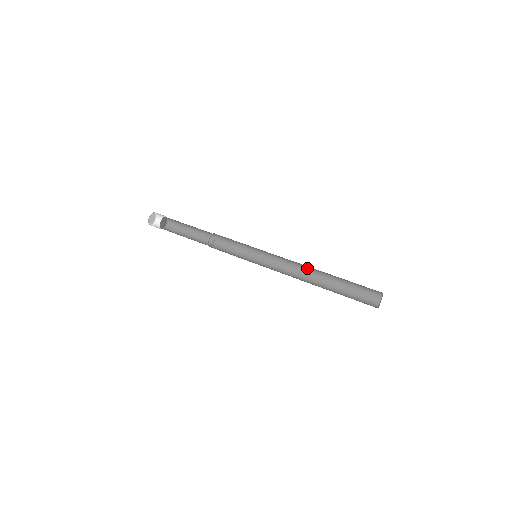
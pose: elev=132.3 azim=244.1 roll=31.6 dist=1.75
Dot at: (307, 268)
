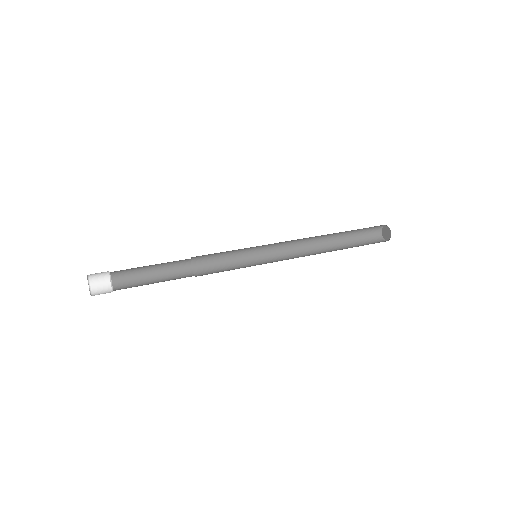
Dot at: (308, 245)
